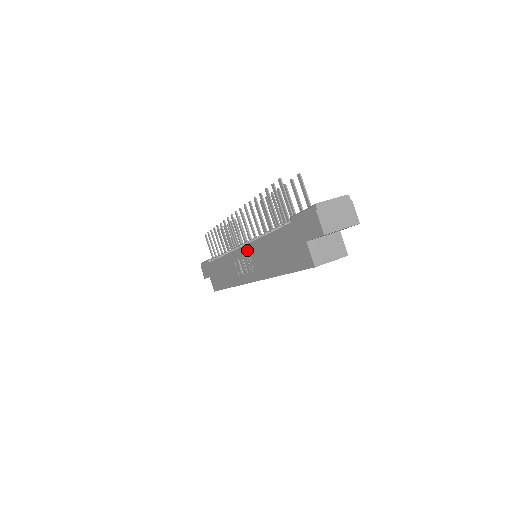
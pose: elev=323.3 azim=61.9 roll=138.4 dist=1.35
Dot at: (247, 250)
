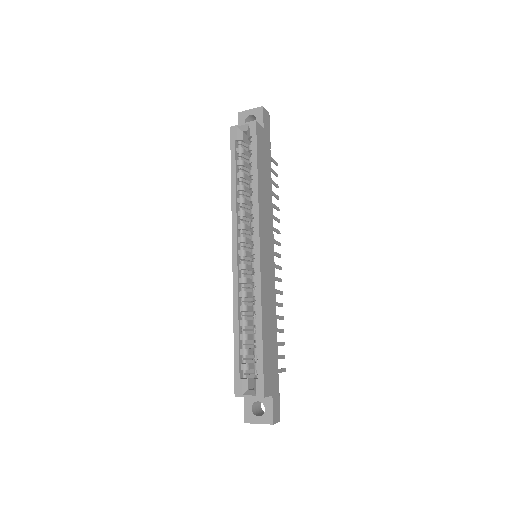
Dot at: occluded
